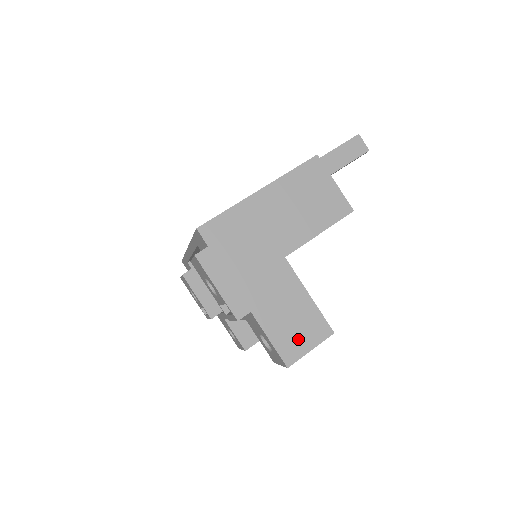
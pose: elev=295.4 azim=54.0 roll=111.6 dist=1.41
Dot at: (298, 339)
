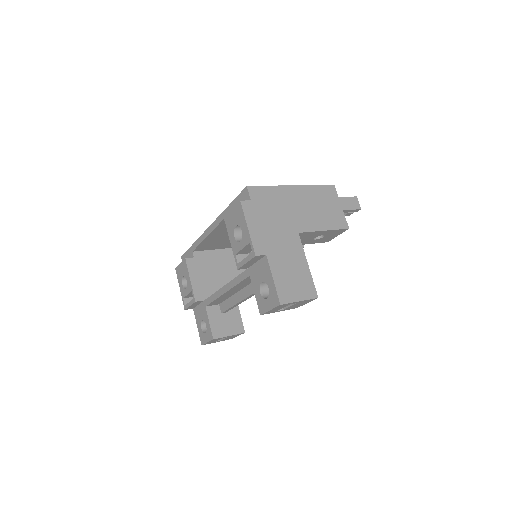
Dot at: (293, 289)
